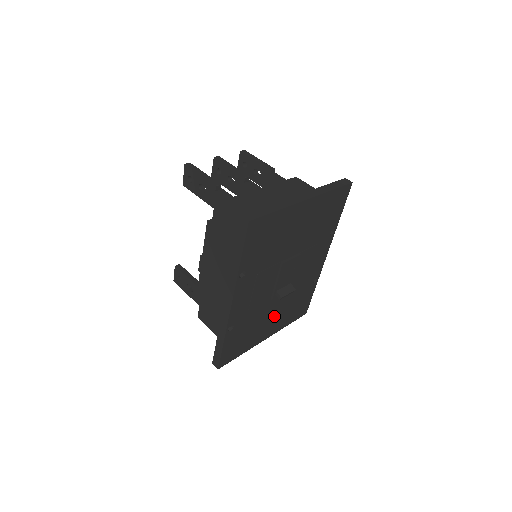
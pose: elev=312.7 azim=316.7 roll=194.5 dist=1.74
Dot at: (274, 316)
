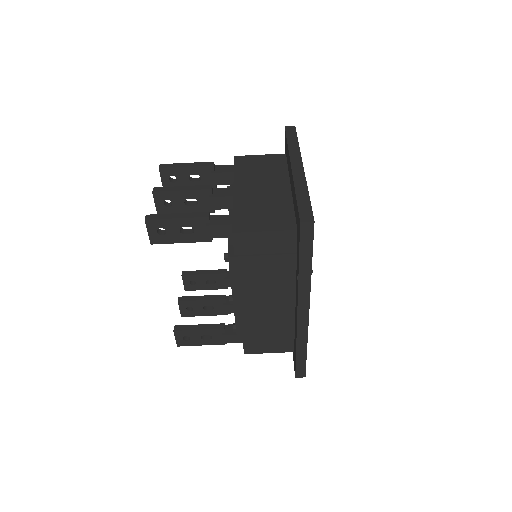
Dot at: occluded
